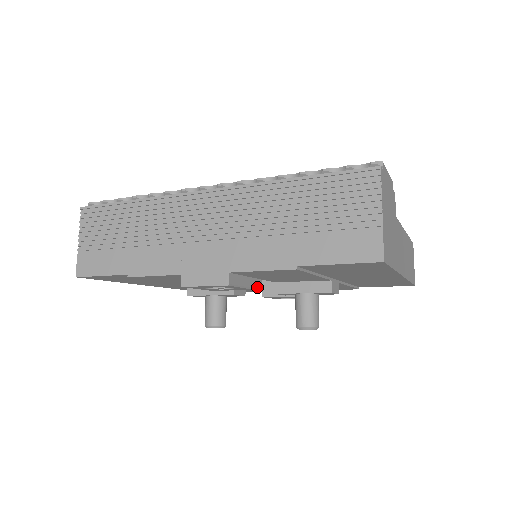
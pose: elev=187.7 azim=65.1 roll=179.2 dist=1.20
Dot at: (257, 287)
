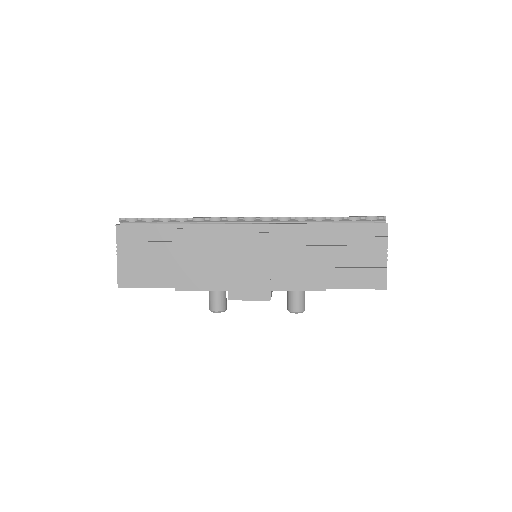
Dot at: occluded
